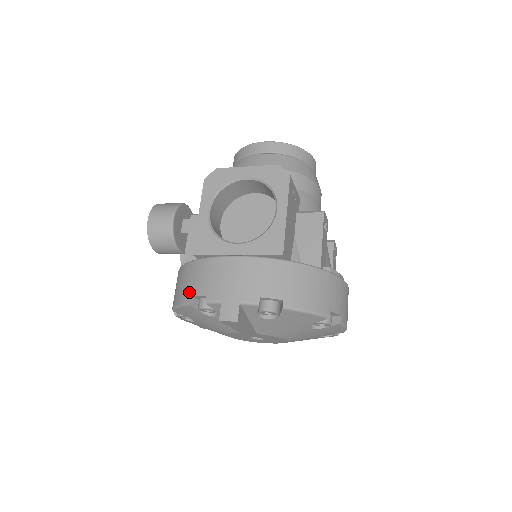
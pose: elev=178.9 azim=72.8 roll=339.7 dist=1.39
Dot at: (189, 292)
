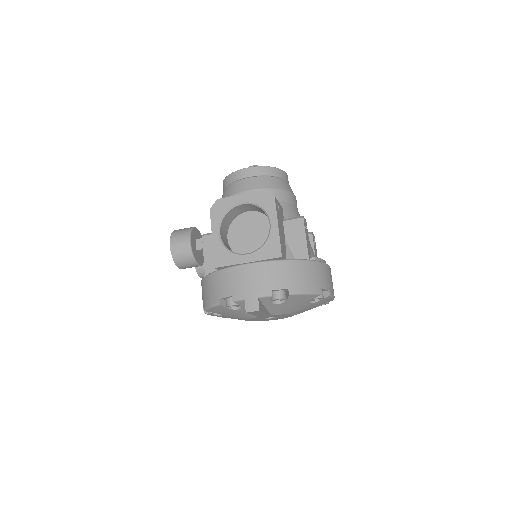
Dot at: (217, 296)
